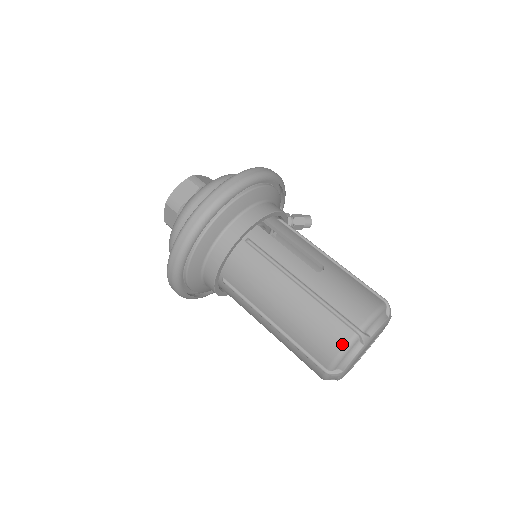
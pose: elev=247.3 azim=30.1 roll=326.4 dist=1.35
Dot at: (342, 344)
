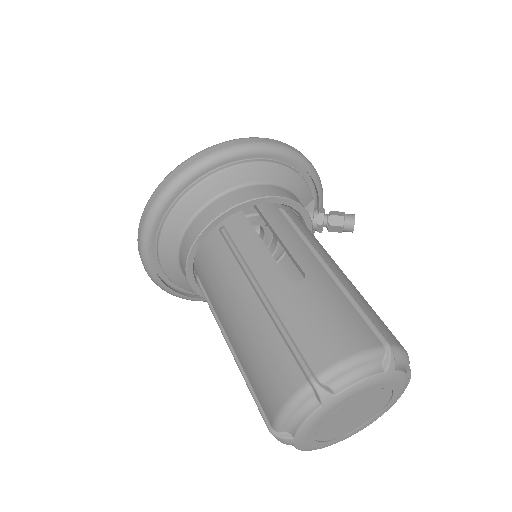
Dot at: (287, 394)
